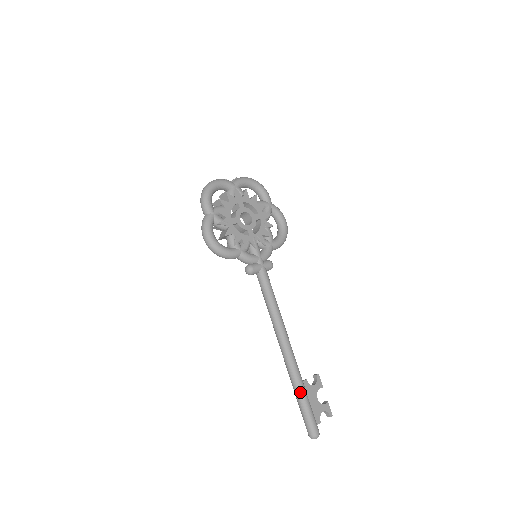
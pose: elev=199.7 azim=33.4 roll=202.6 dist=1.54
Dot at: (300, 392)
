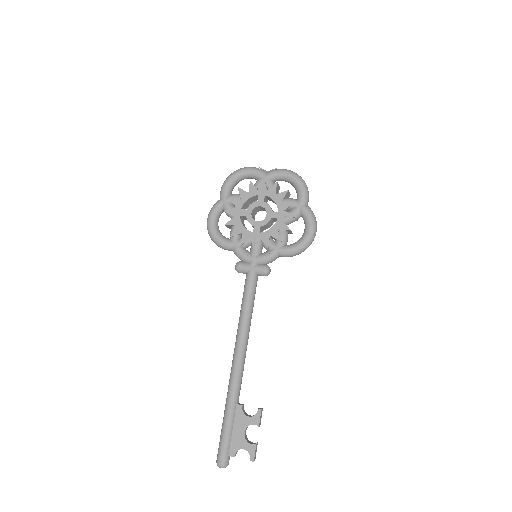
Dot at: (225, 411)
